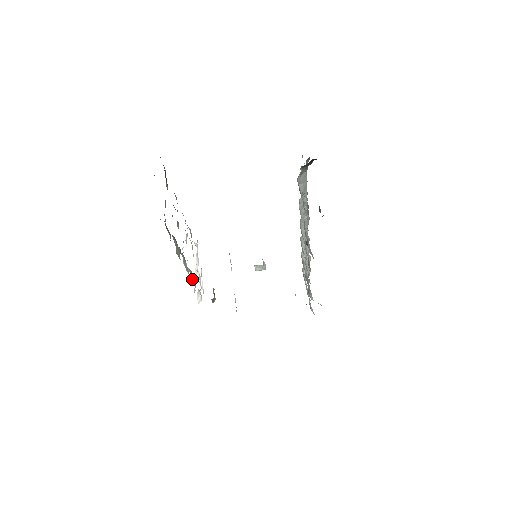
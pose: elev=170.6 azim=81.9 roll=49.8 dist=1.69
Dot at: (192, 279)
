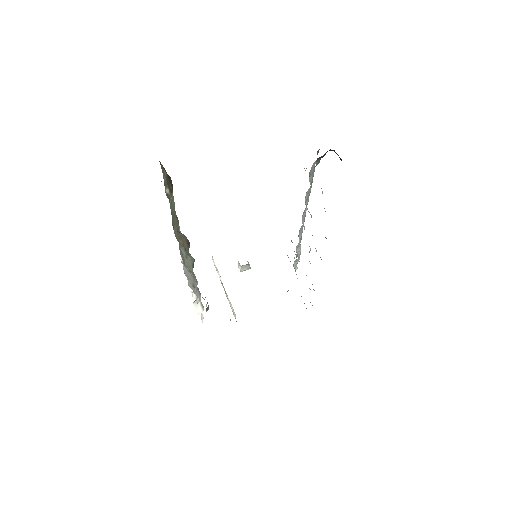
Dot at: (193, 290)
